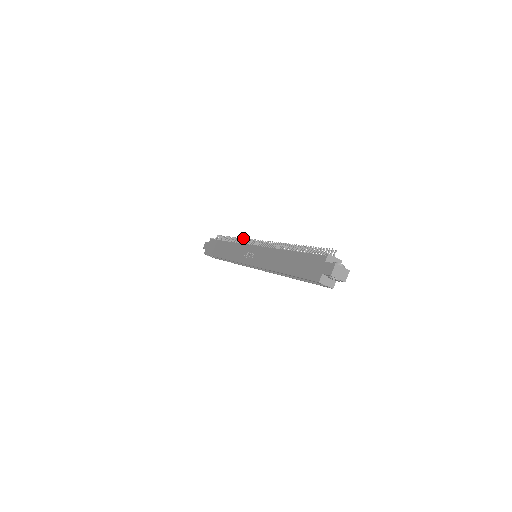
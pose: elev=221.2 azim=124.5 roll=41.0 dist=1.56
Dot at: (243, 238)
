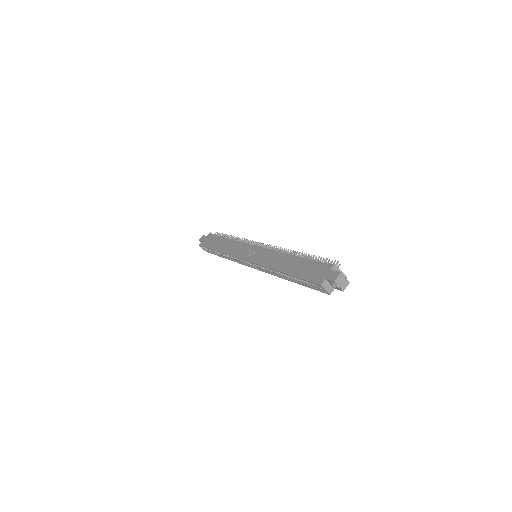
Dot at: (245, 239)
